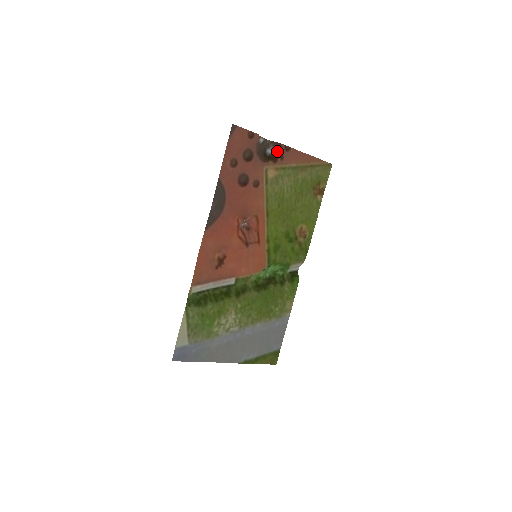
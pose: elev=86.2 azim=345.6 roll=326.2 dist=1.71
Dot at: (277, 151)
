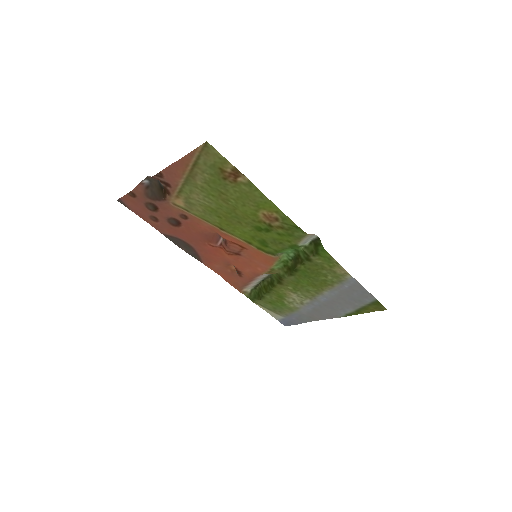
Dot at: (160, 182)
